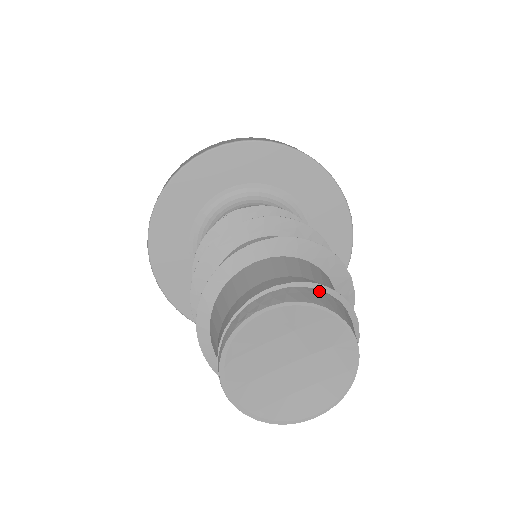
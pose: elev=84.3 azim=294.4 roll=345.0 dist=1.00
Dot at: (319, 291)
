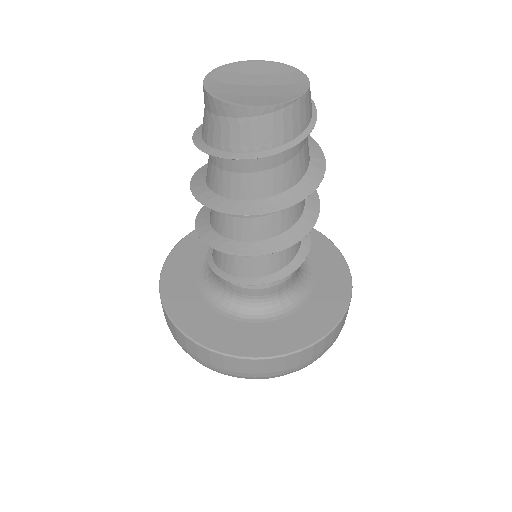
Dot at: occluded
